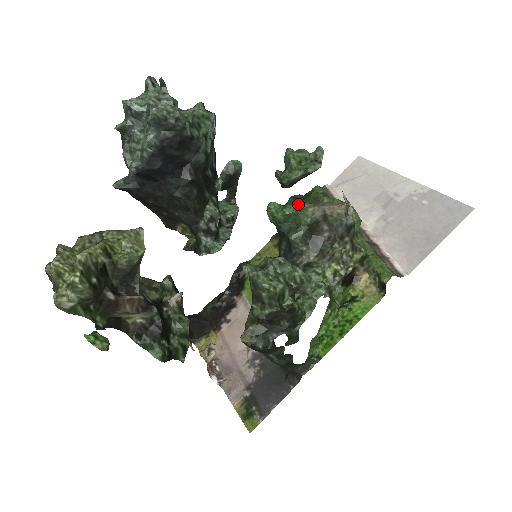
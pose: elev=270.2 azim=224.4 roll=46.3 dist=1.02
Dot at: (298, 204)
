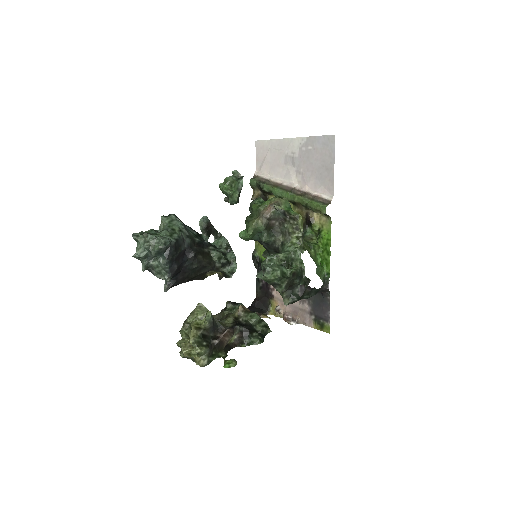
Dot at: (252, 224)
